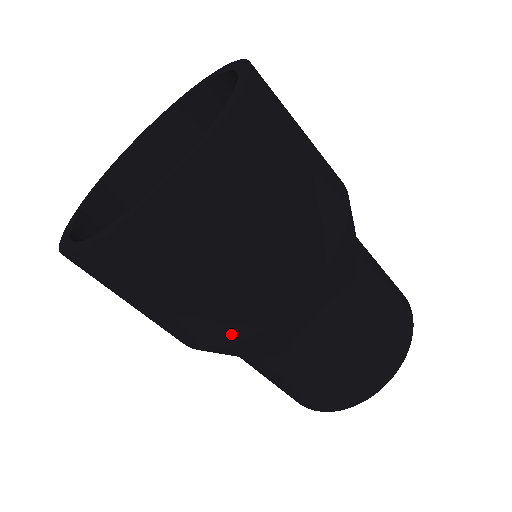
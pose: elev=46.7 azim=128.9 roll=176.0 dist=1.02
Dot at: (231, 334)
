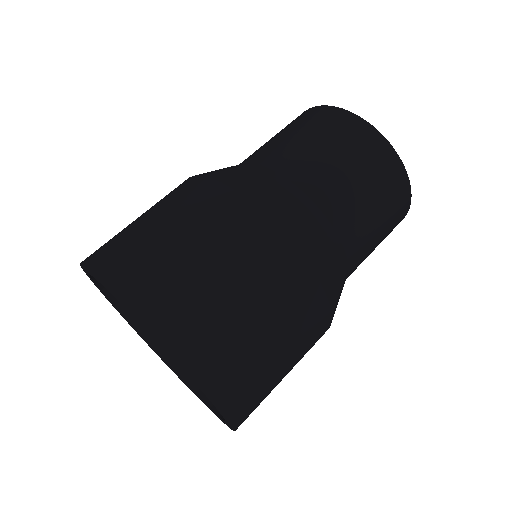
Dot at: occluded
